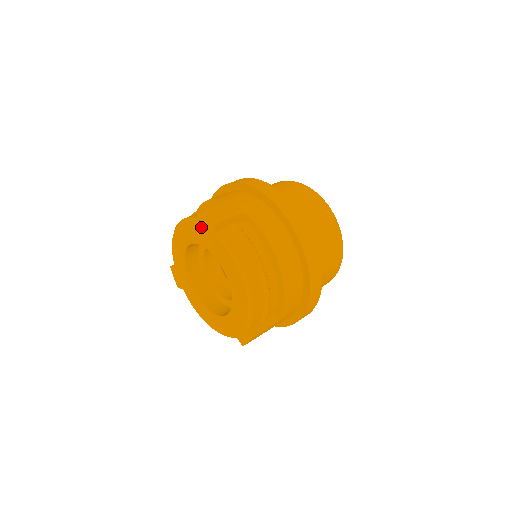
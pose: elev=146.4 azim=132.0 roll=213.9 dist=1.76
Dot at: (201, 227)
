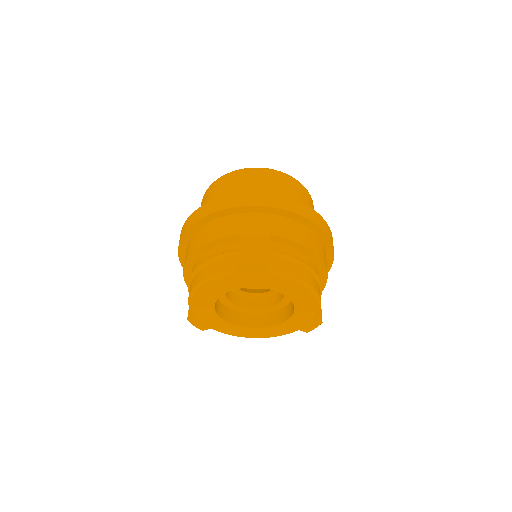
Dot at: (246, 275)
